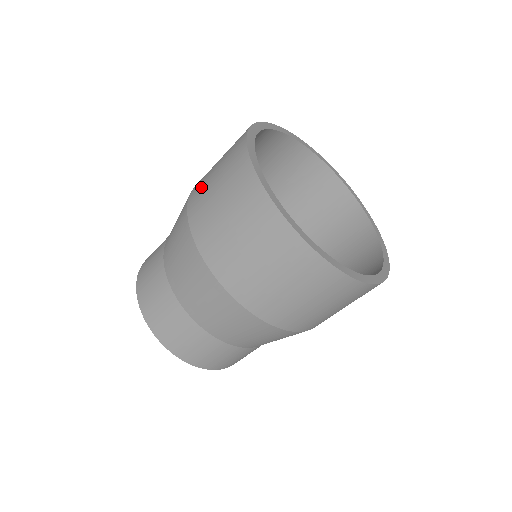
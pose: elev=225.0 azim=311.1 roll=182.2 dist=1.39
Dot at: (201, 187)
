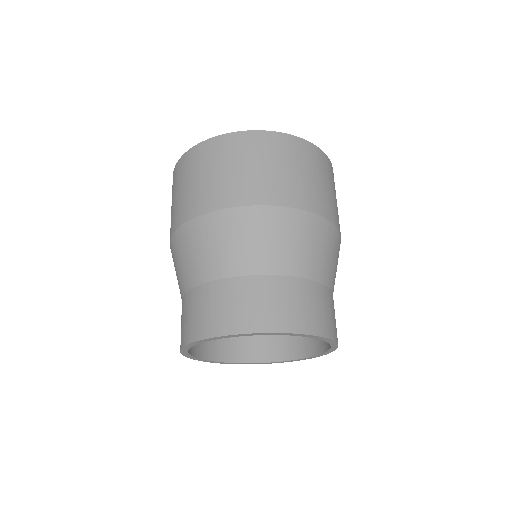
Dot at: occluded
